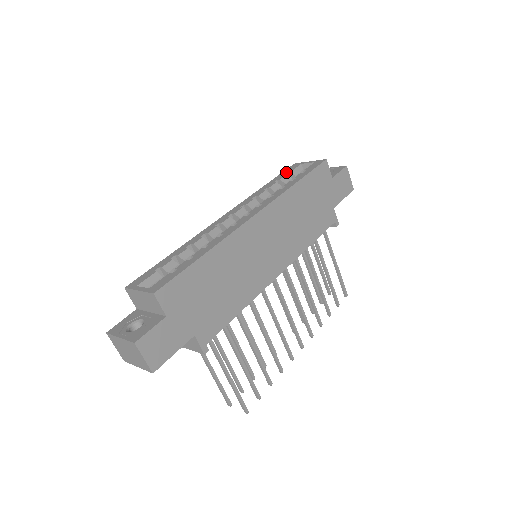
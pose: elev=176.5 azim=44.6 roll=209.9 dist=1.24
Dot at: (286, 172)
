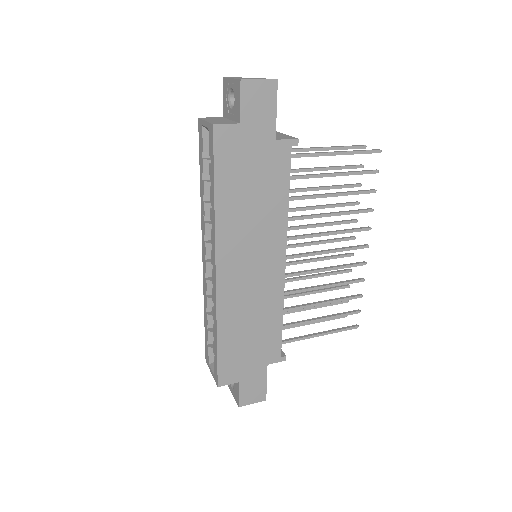
Dot at: (200, 151)
